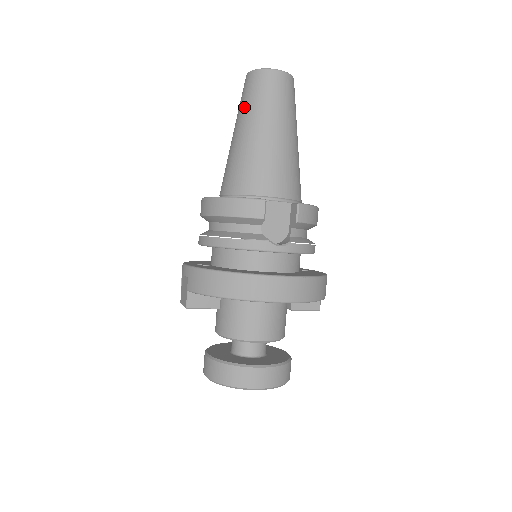
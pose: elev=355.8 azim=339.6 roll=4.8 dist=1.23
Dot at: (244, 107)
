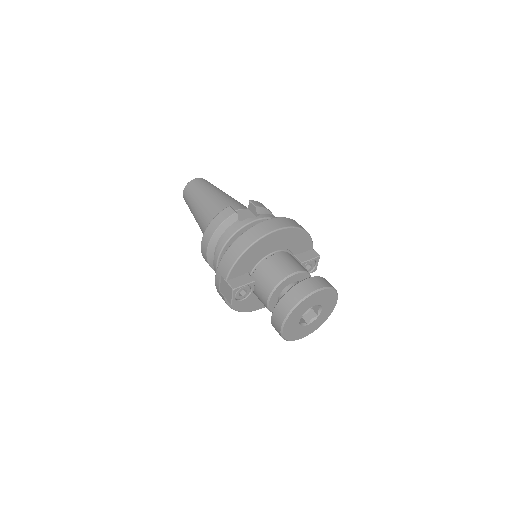
Dot at: (191, 201)
